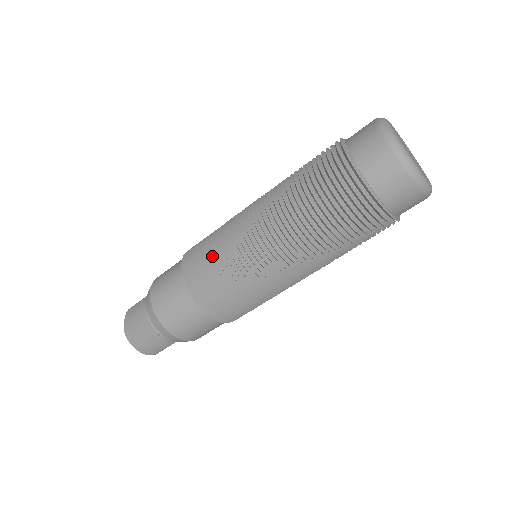
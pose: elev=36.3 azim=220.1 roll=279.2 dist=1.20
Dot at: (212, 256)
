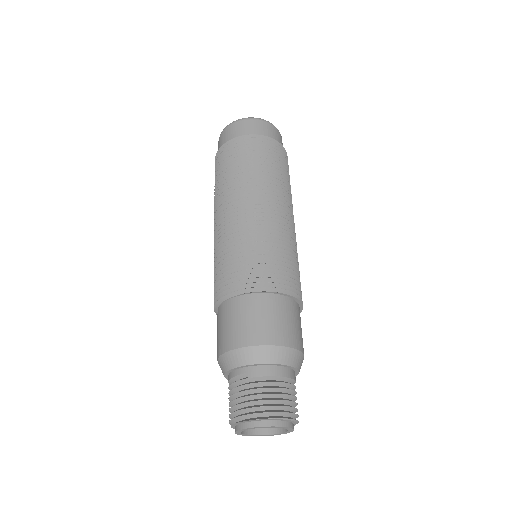
Dot at: (214, 271)
